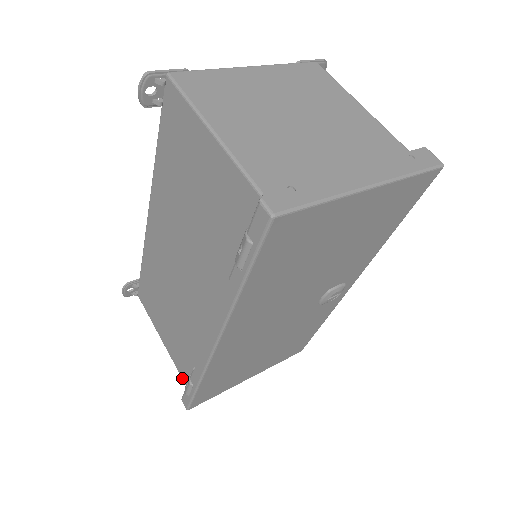
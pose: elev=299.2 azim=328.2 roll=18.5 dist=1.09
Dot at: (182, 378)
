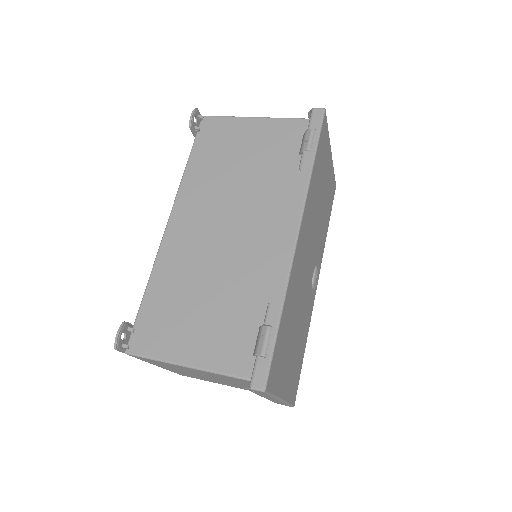
Dot at: (236, 374)
